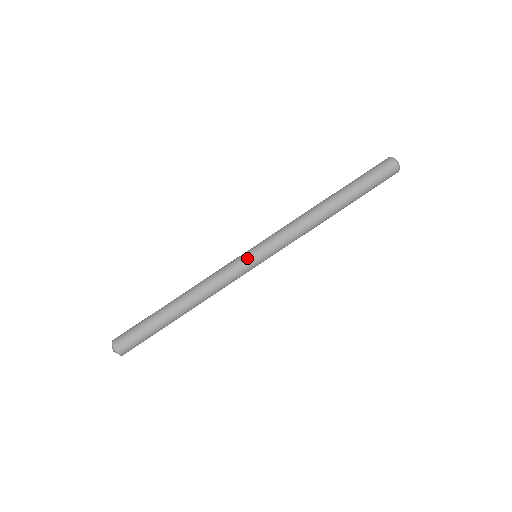
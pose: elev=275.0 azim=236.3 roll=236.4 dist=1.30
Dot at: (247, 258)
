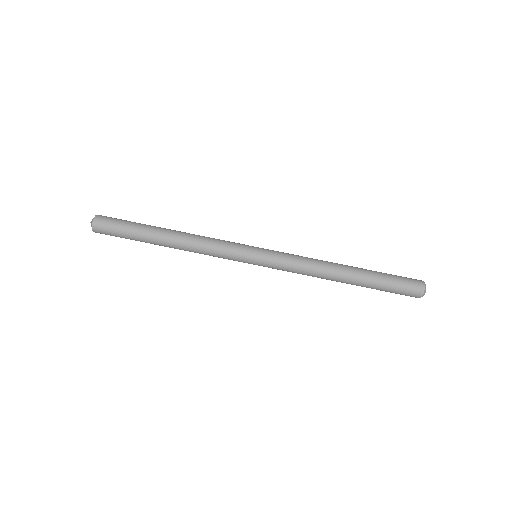
Dot at: (246, 259)
